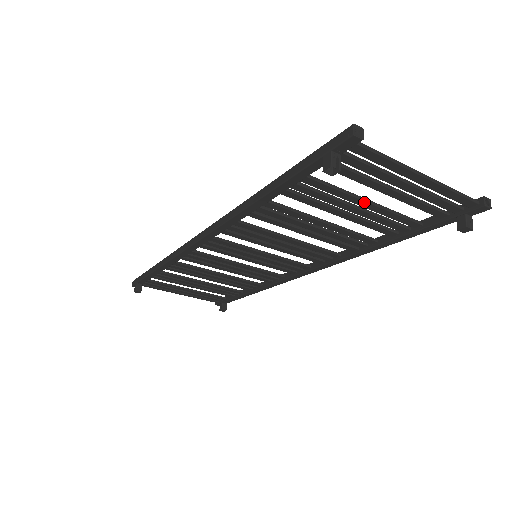
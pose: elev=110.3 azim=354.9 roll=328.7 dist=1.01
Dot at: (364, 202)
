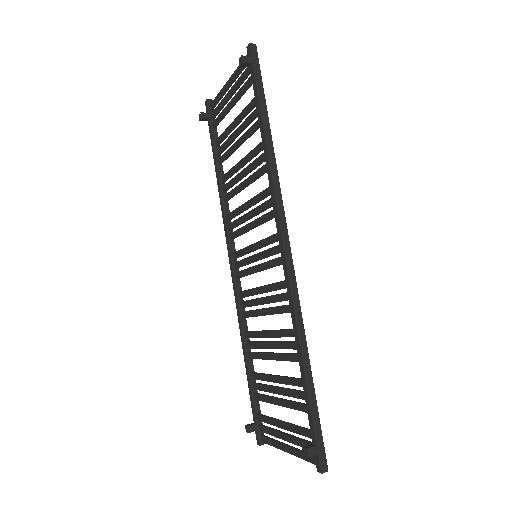
Dot at: (233, 123)
